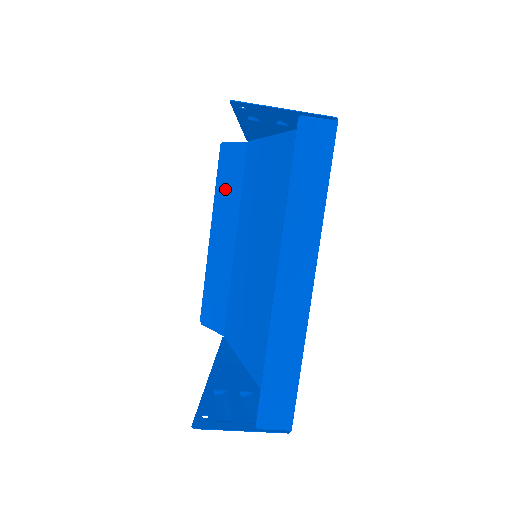
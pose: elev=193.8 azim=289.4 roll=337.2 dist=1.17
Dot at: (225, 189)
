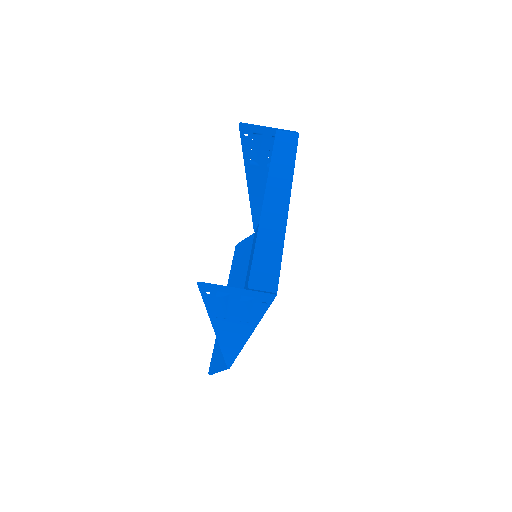
Dot at: (237, 268)
